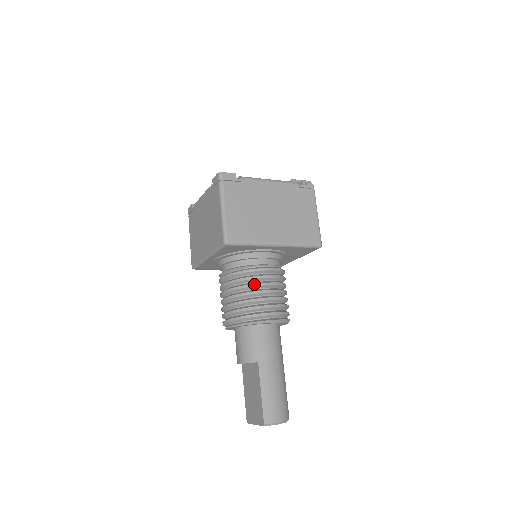
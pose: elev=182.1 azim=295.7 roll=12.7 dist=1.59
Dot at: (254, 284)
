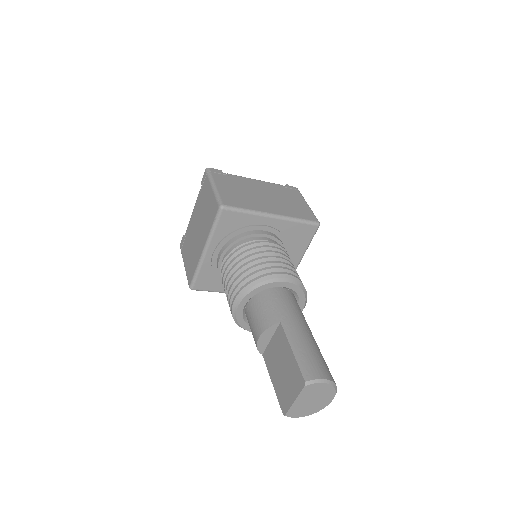
Dot at: (258, 252)
